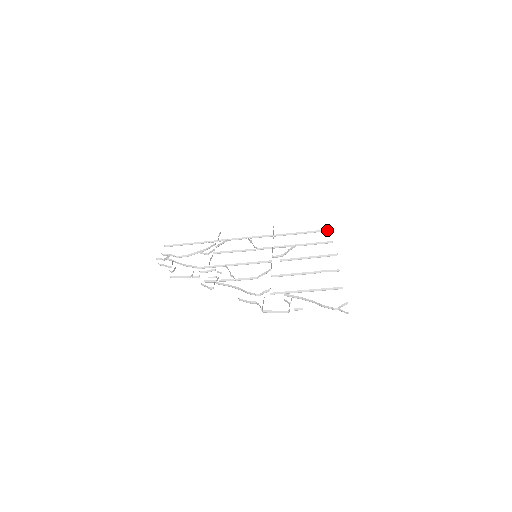
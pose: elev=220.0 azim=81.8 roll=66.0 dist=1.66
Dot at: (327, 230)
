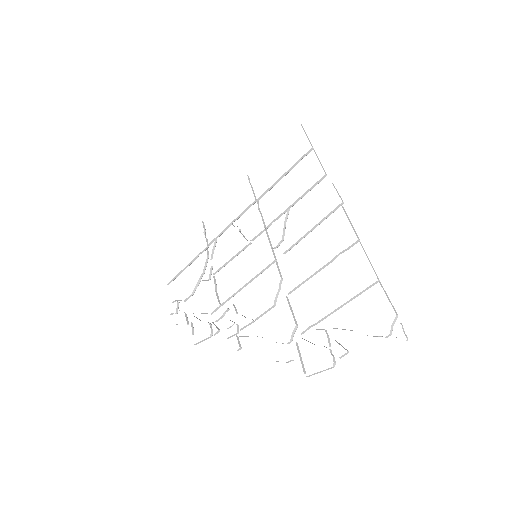
Dot at: (310, 150)
